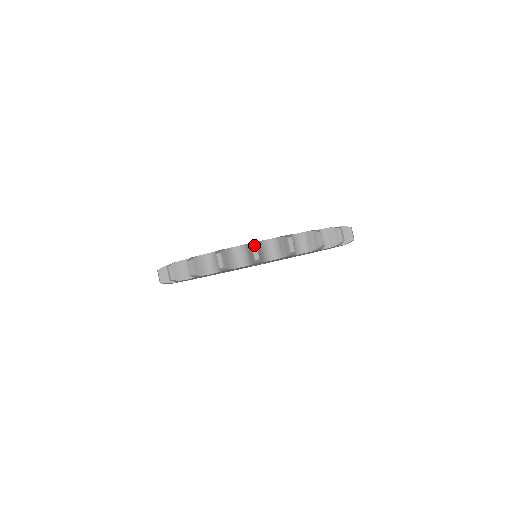
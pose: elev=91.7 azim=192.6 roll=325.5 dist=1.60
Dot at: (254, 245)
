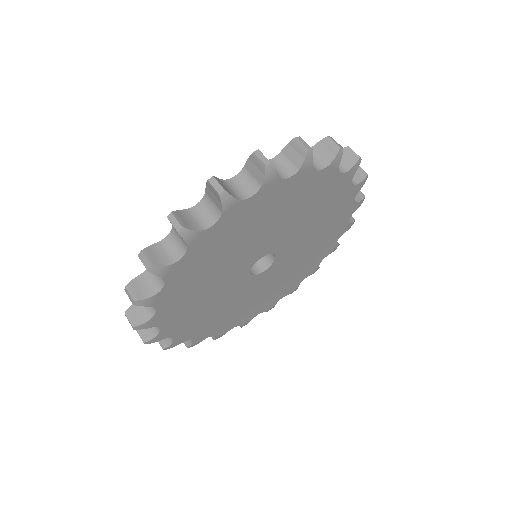
Dot at: occluded
